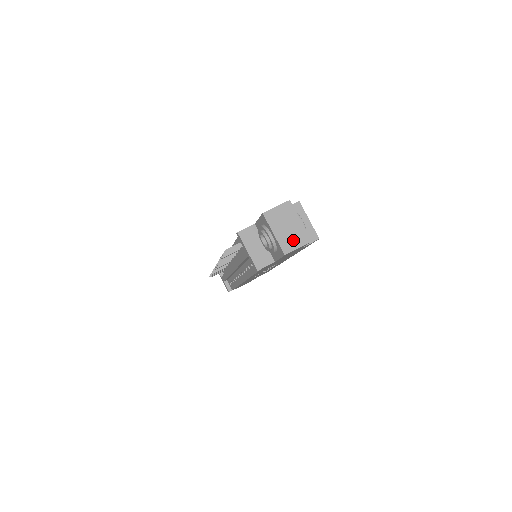
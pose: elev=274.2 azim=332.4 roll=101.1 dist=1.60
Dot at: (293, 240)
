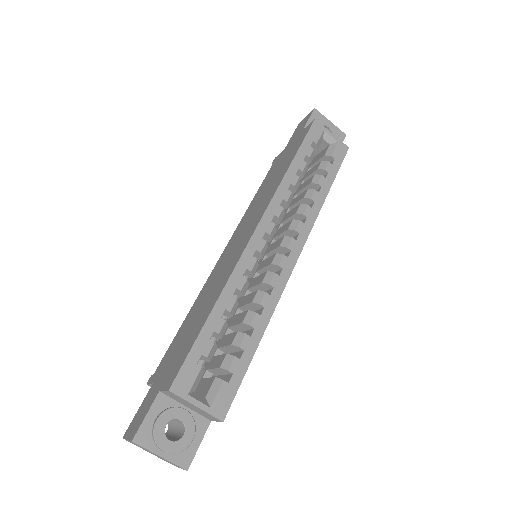
Dot at: (169, 462)
